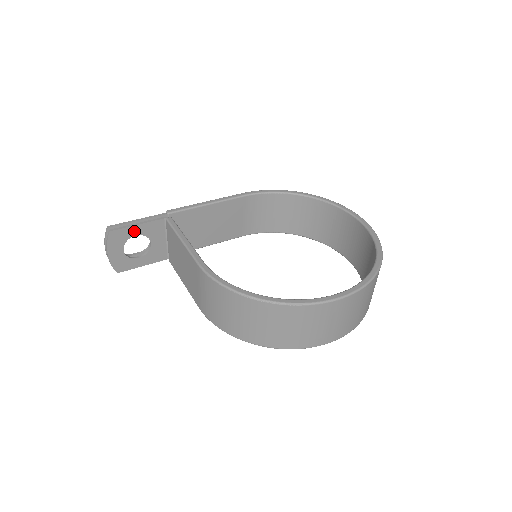
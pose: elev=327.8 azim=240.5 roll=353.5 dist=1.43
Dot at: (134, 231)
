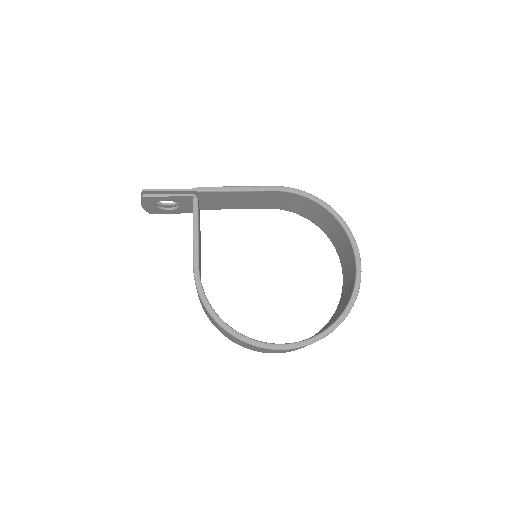
Dot at: (164, 198)
